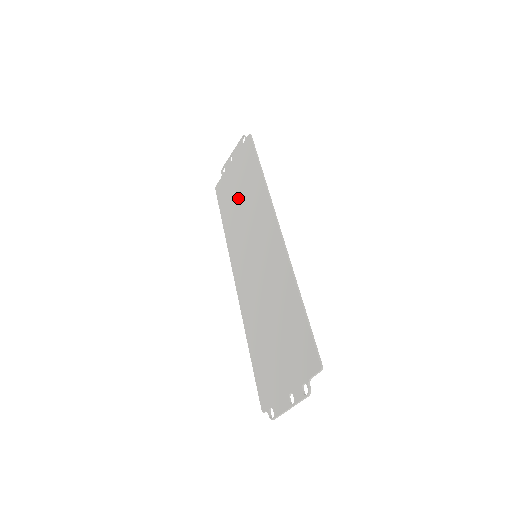
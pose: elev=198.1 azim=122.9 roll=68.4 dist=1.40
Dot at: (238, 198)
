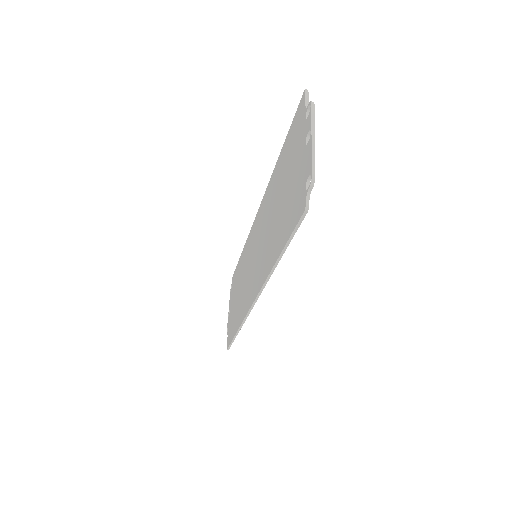
Dot at: (237, 297)
